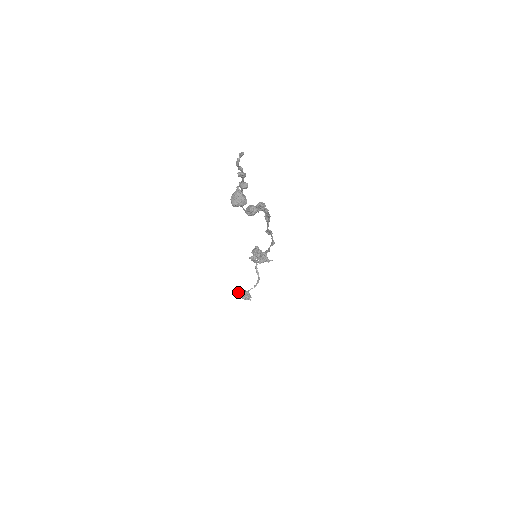
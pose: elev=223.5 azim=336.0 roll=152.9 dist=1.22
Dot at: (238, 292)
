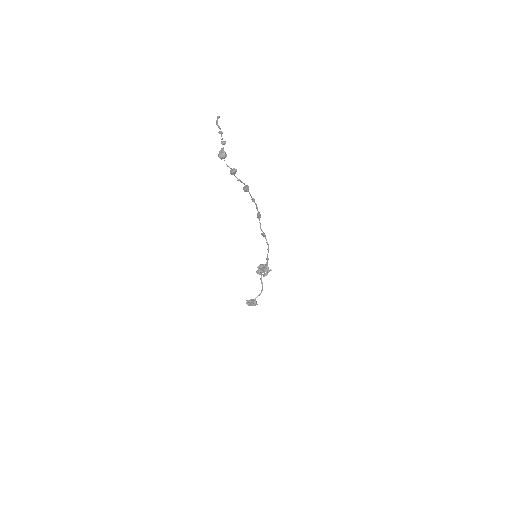
Dot at: (248, 301)
